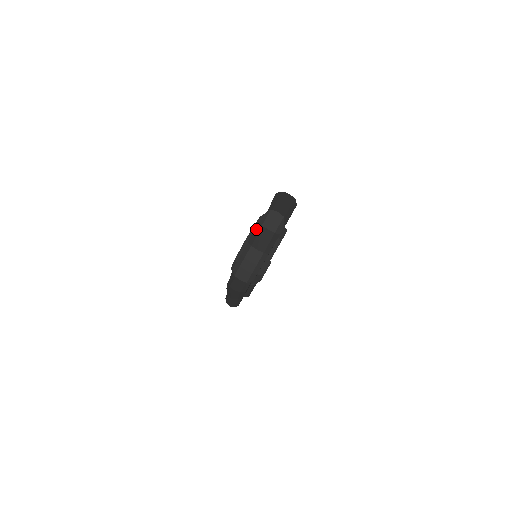
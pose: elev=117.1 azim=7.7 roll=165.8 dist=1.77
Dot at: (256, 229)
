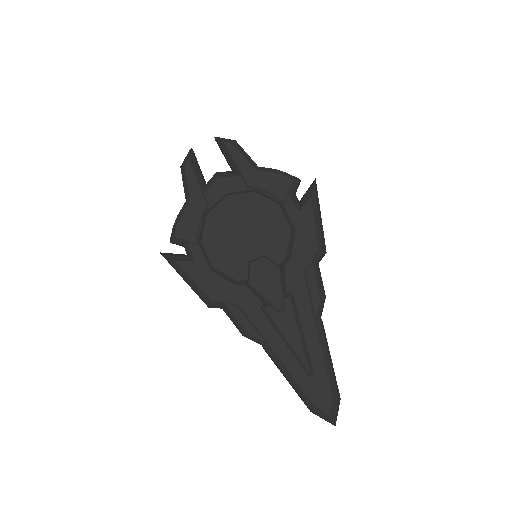
Dot at: occluded
